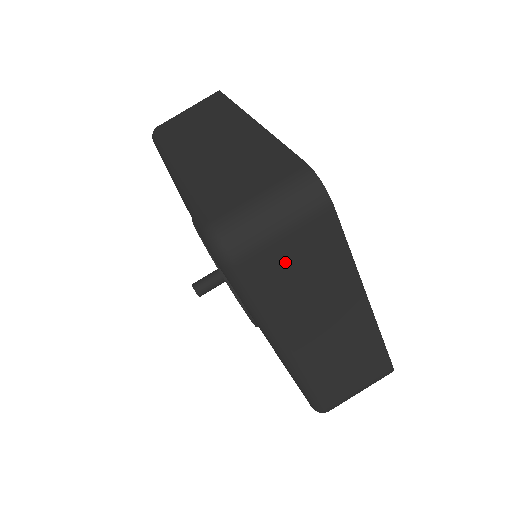
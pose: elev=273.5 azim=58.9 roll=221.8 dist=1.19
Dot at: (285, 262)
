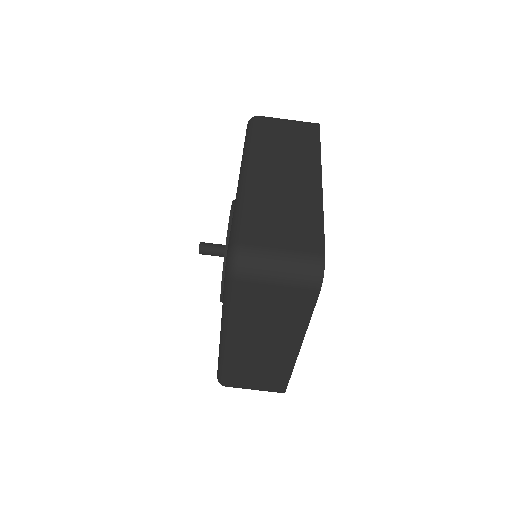
Dot at: (266, 299)
